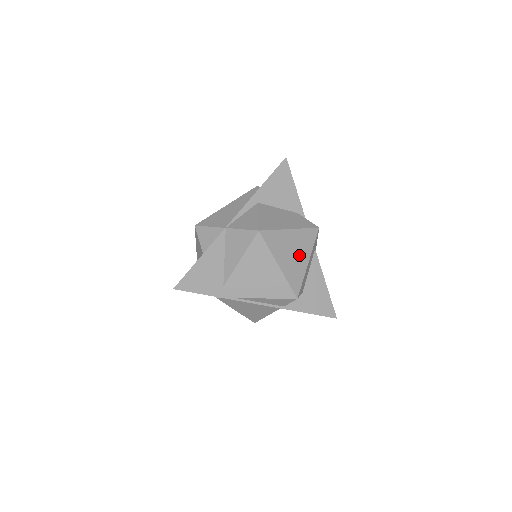
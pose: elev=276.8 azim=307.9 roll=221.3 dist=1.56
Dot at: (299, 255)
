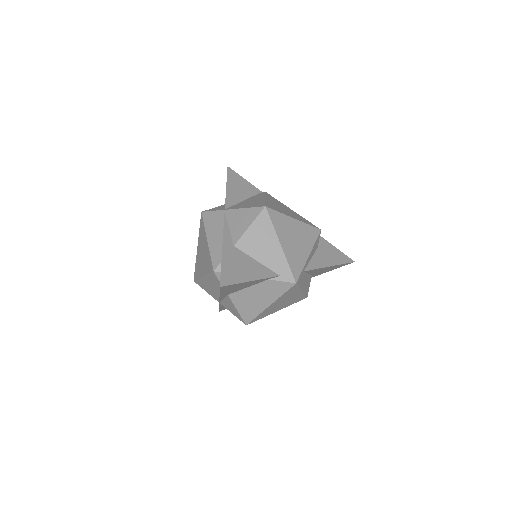
Dot at: (290, 298)
